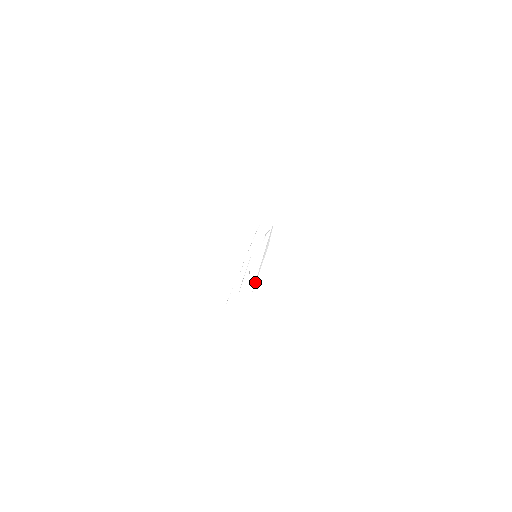
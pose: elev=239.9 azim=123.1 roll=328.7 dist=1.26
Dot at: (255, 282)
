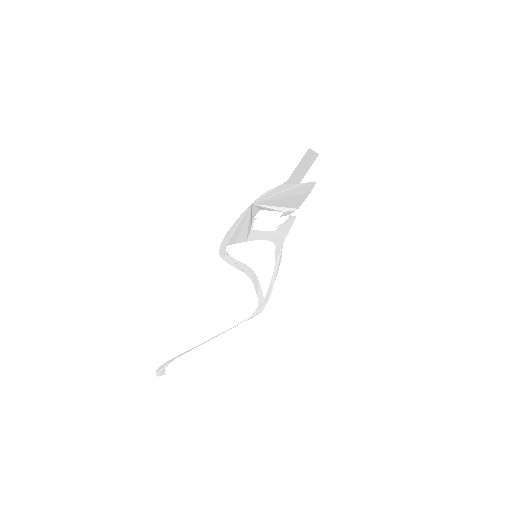
Dot at: (259, 205)
